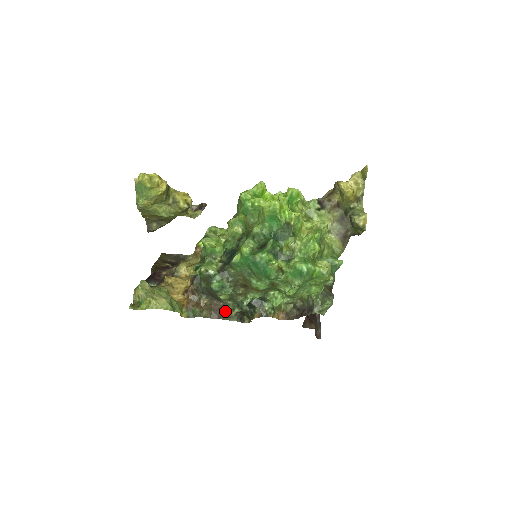
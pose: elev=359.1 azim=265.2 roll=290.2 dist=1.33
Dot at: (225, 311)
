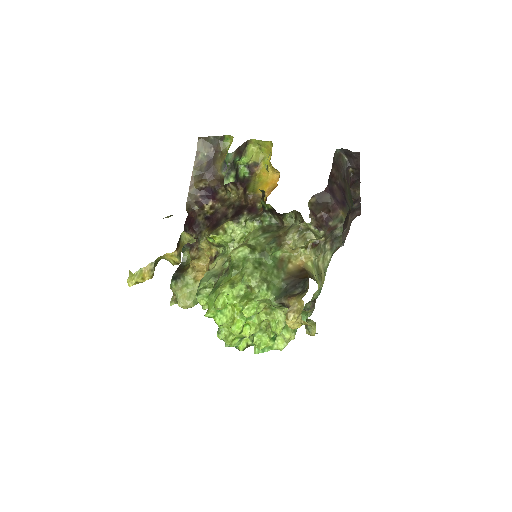
Dot at: occluded
